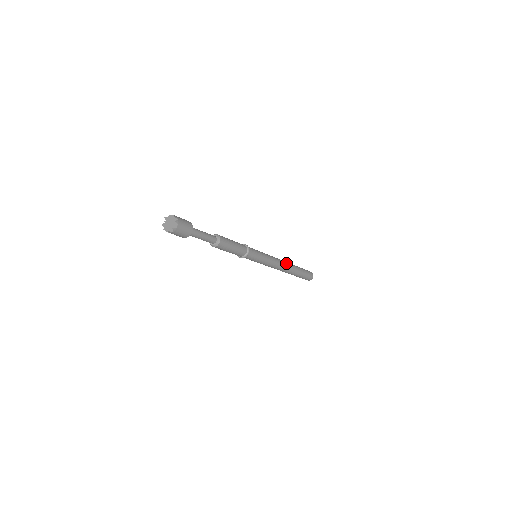
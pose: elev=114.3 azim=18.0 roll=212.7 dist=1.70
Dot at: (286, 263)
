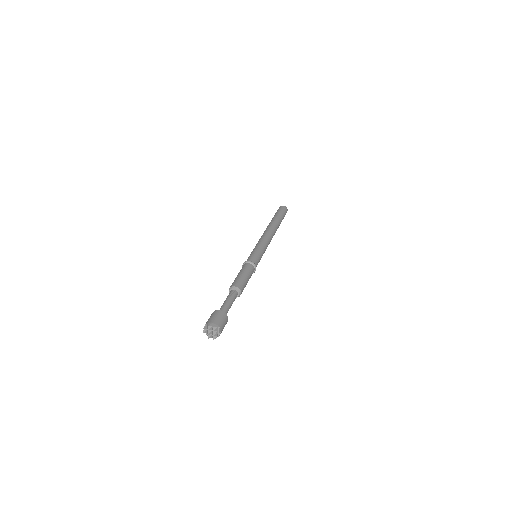
Dot at: (274, 234)
